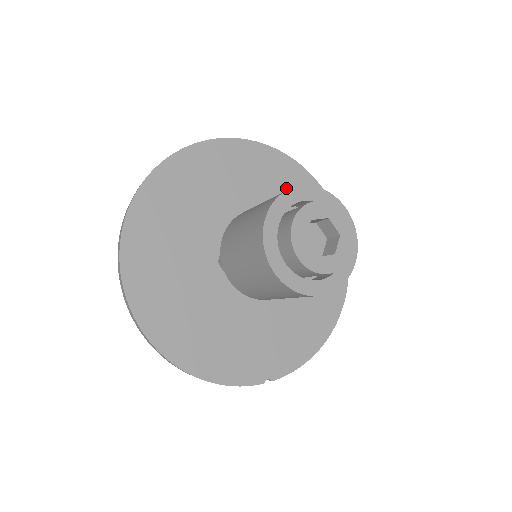
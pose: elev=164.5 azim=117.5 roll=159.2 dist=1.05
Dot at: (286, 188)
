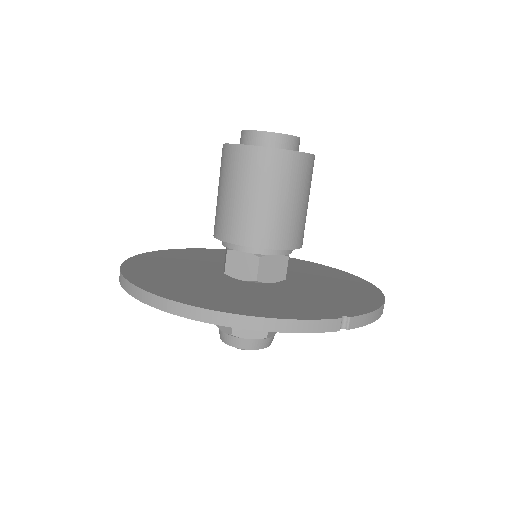
Dot at: occluded
